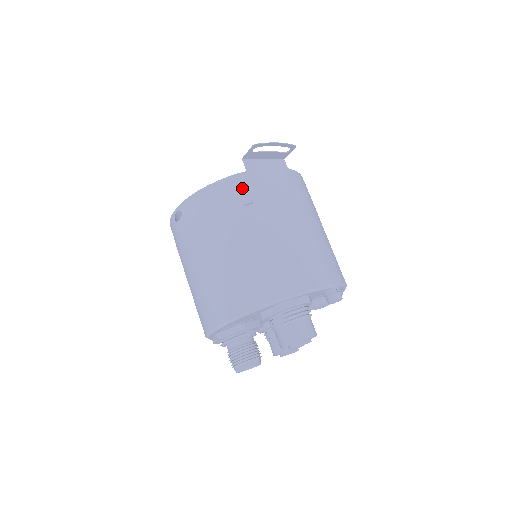
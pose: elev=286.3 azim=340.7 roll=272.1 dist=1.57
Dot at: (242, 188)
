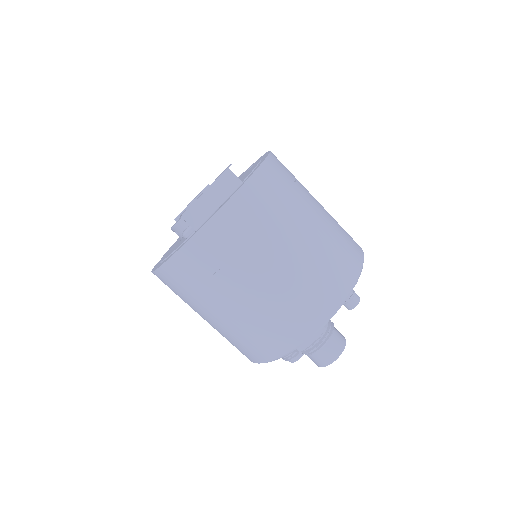
Dot at: (199, 258)
